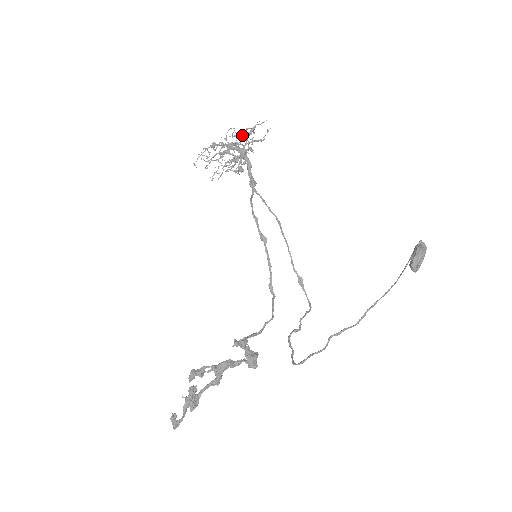
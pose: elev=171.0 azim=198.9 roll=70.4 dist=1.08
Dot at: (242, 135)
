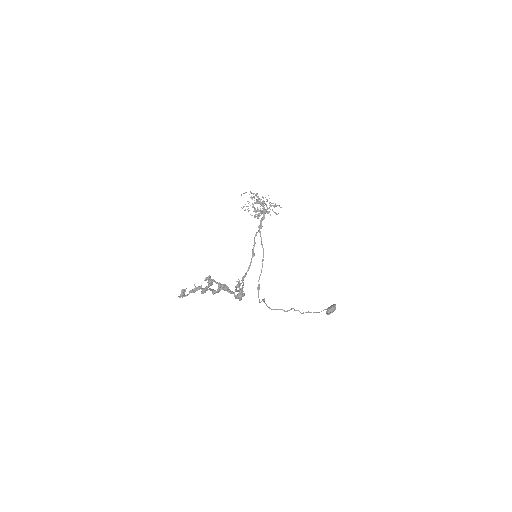
Dot at: occluded
